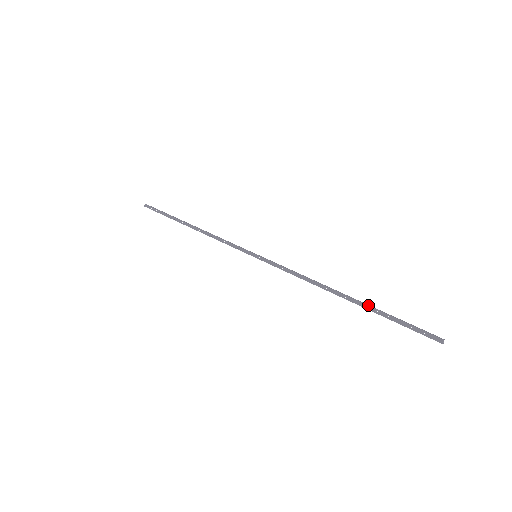
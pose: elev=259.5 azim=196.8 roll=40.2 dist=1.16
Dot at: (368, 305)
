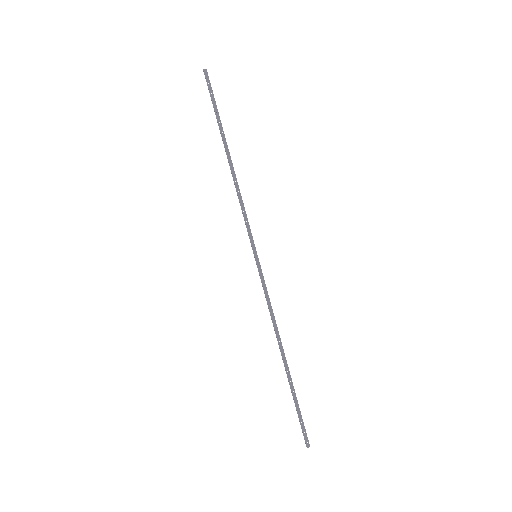
Dot at: occluded
